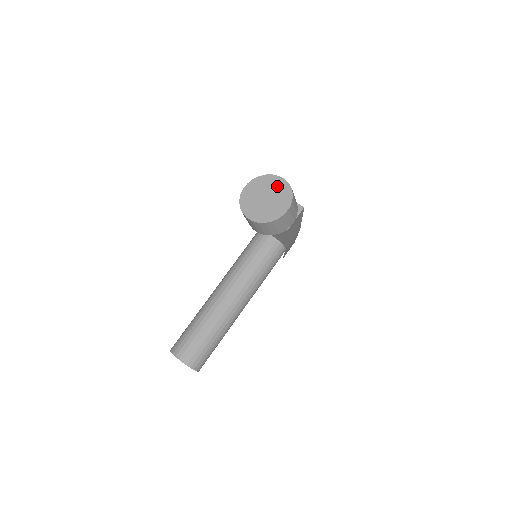
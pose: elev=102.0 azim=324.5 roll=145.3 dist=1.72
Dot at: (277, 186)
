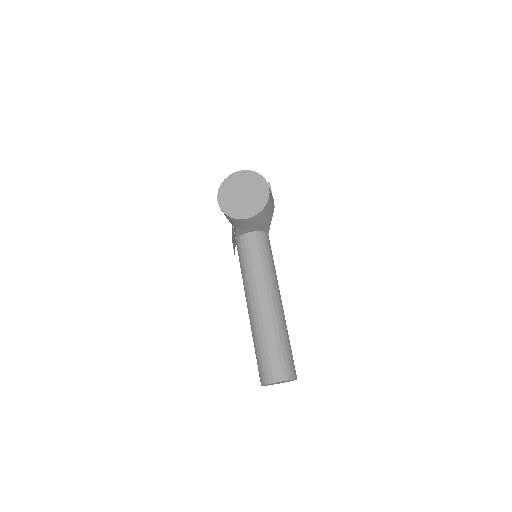
Dot at: (242, 179)
